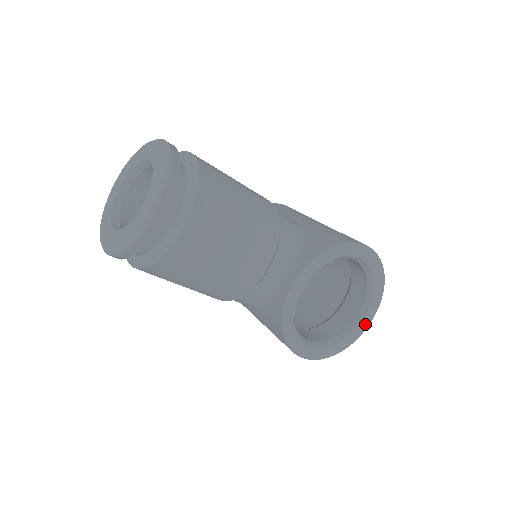
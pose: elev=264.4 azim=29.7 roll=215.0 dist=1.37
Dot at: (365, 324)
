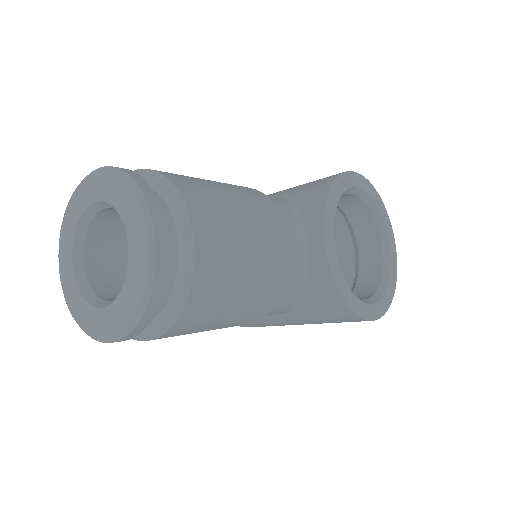
Dot at: (393, 254)
